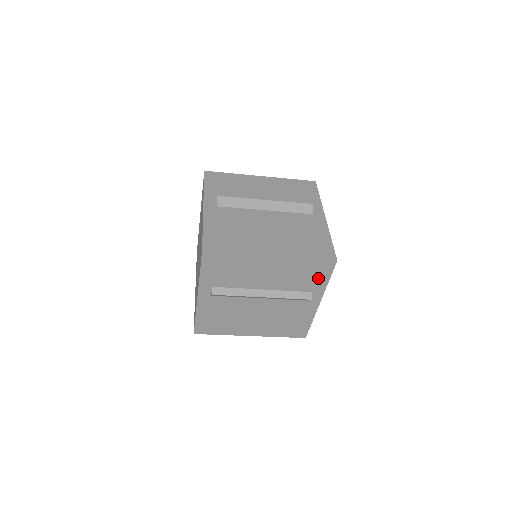
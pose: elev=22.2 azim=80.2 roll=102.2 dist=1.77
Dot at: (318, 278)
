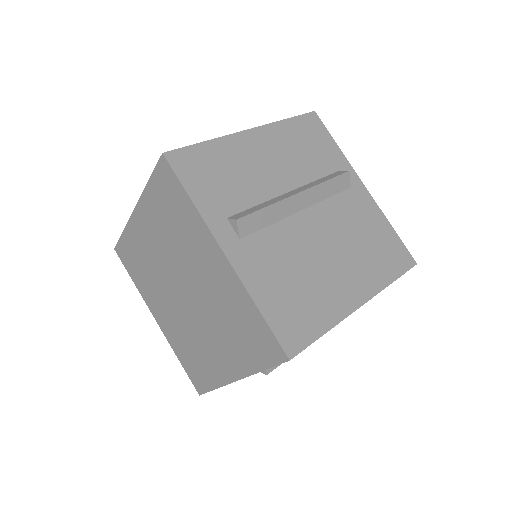
Dot at: occluded
